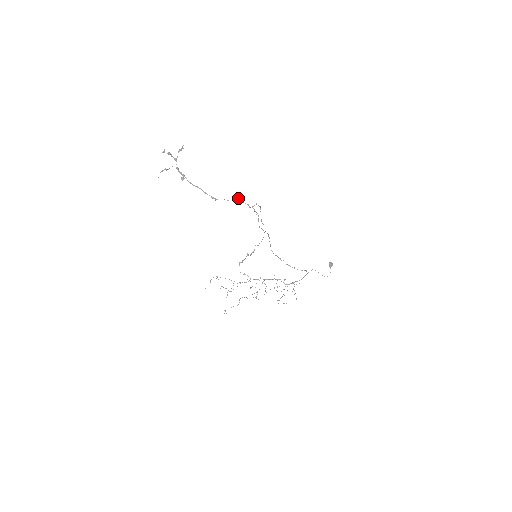
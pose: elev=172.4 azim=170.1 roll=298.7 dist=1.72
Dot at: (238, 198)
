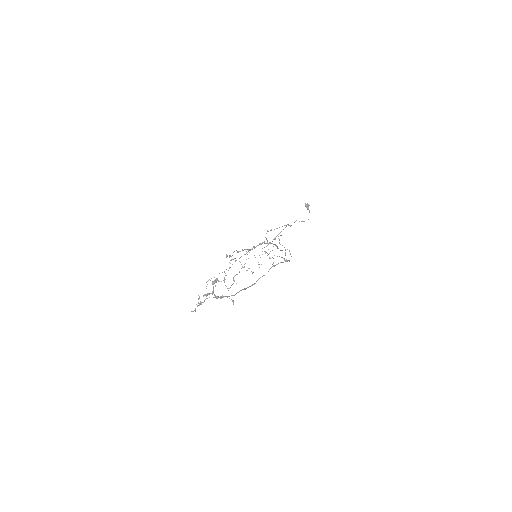
Dot at: occluded
